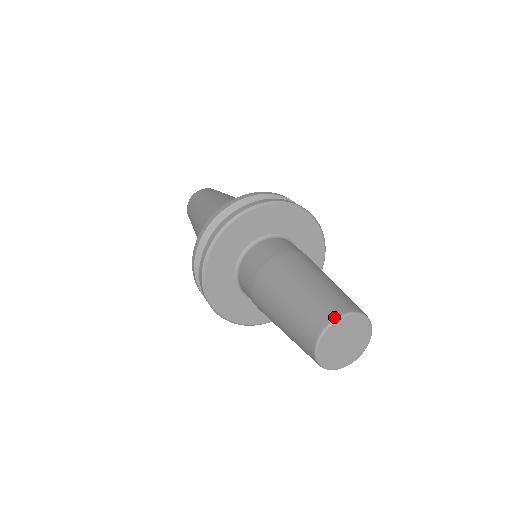
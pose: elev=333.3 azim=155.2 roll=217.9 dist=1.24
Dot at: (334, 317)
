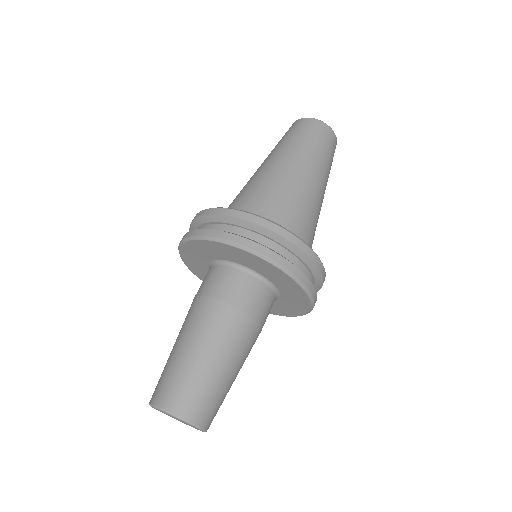
Dot at: (169, 410)
